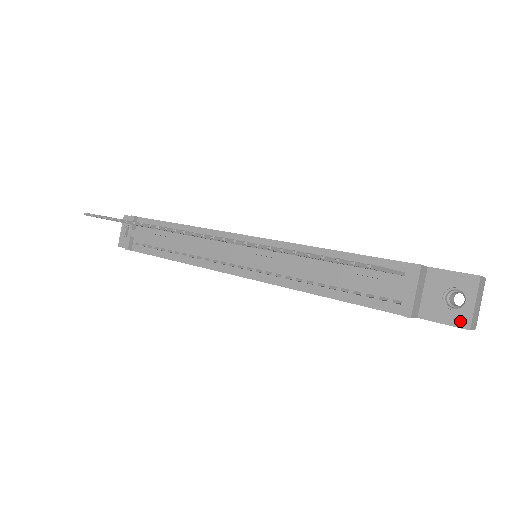
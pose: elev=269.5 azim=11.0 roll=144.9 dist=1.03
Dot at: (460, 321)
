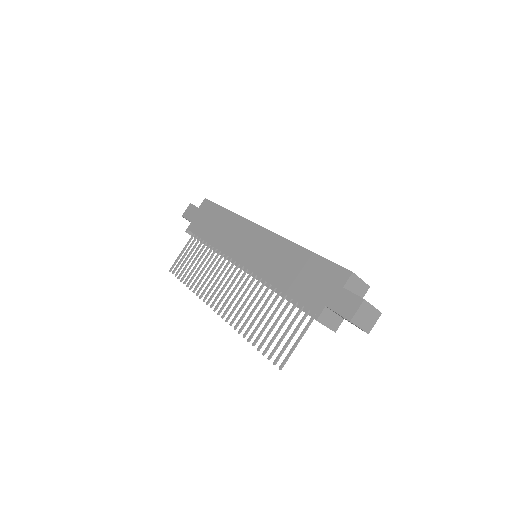
Dot at: occluded
